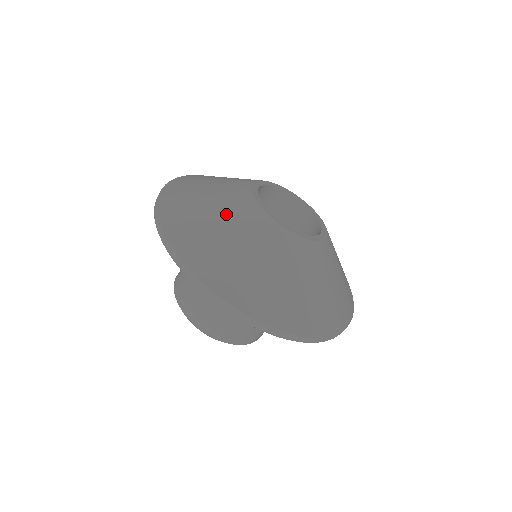
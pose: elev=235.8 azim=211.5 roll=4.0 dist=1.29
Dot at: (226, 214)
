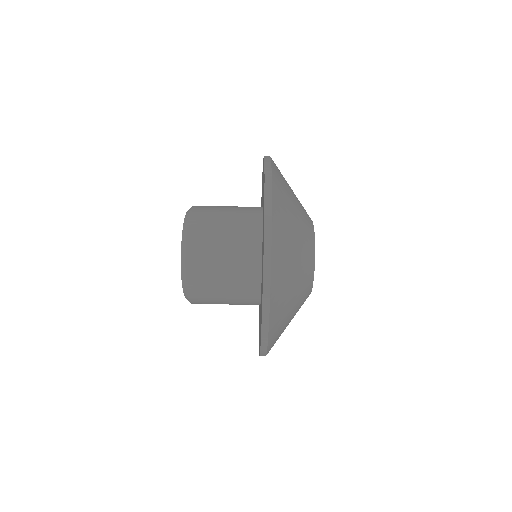
Dot at: occluded
